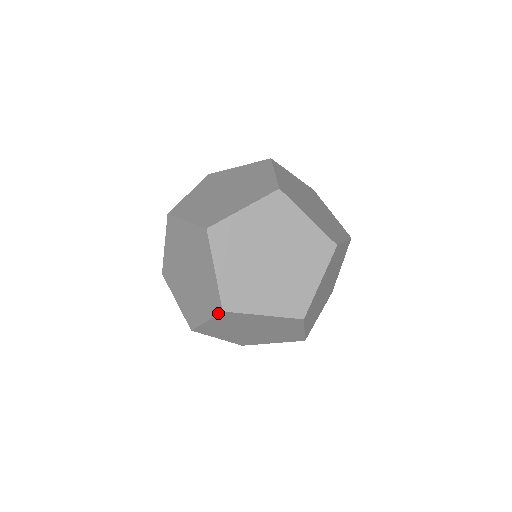
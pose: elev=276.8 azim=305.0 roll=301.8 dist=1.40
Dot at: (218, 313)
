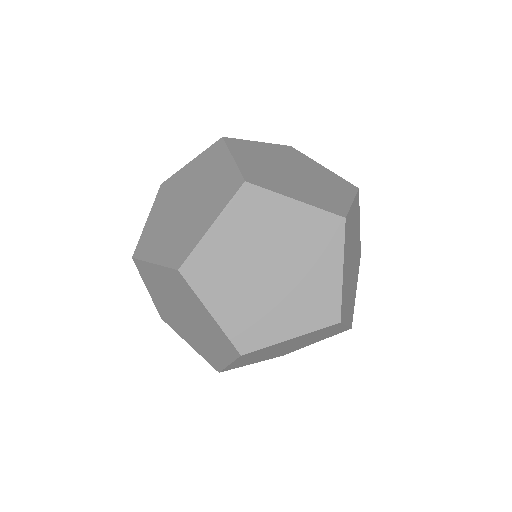
Dot at: (136, 265)
